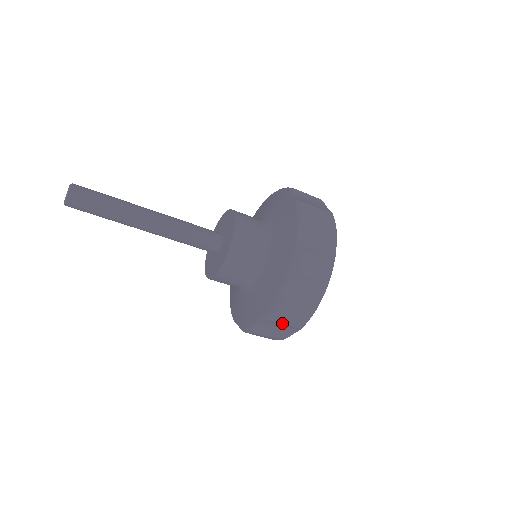
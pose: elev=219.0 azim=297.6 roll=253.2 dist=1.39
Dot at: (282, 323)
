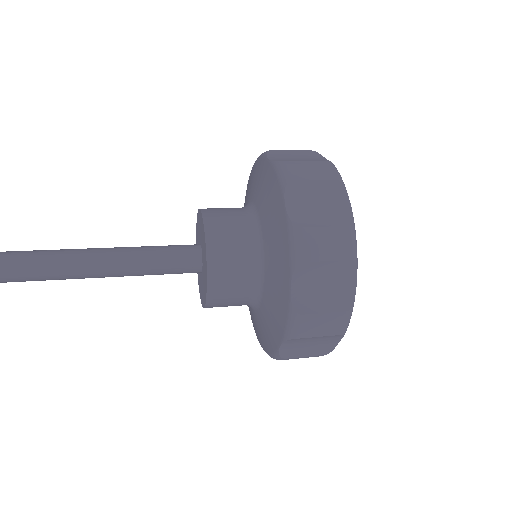
Dot at: occluded
